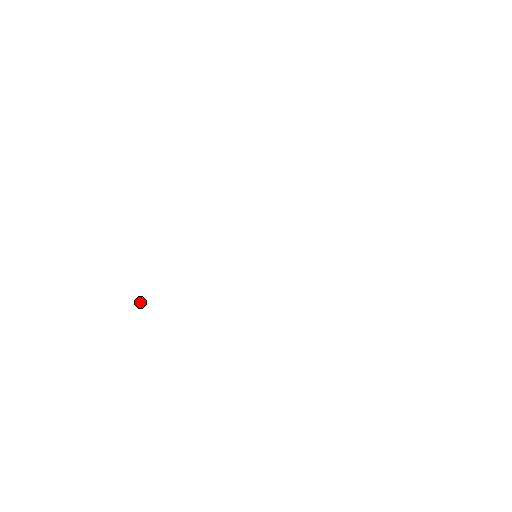
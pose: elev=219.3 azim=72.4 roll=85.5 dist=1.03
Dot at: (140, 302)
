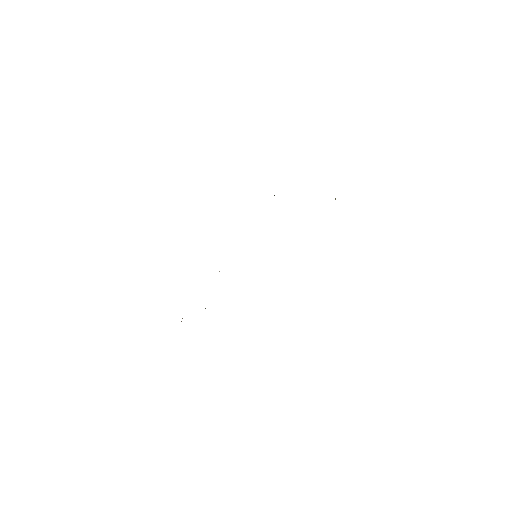
Dot at: occluded
